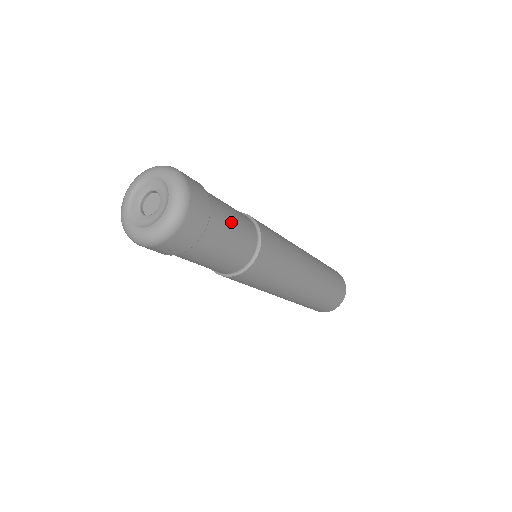
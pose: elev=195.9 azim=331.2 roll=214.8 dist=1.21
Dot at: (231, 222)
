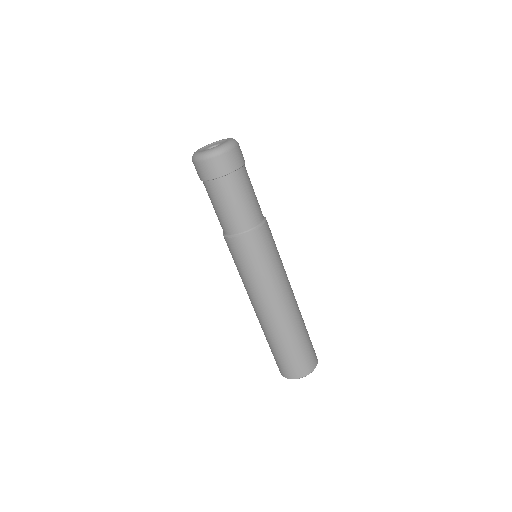
Dot at: (247, 193)
